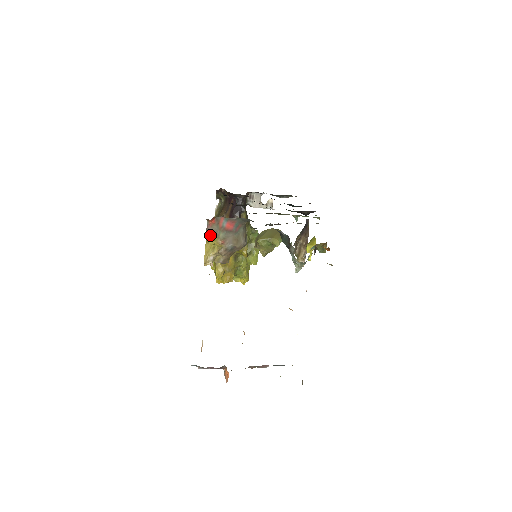
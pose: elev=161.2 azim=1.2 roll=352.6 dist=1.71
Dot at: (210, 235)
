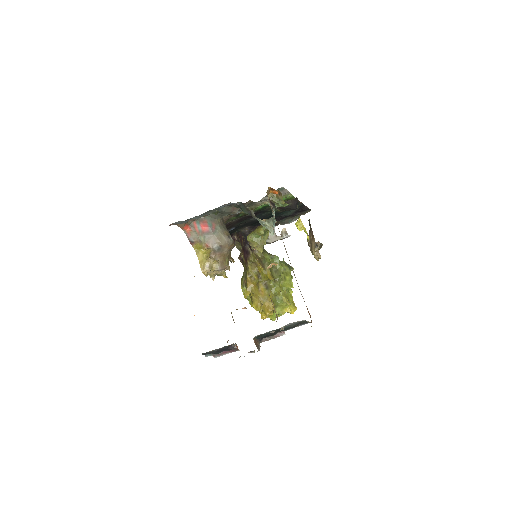
Dot at: (196, 245)
